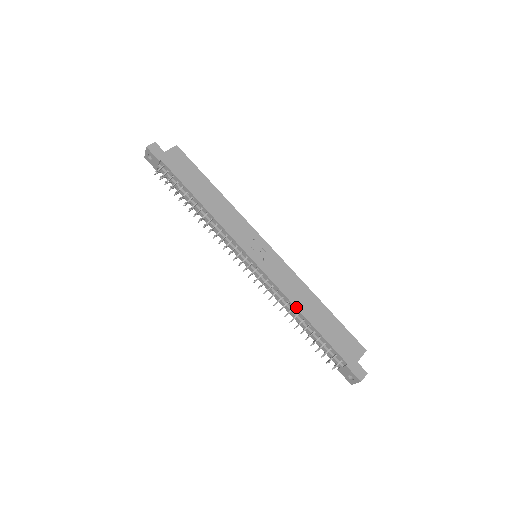
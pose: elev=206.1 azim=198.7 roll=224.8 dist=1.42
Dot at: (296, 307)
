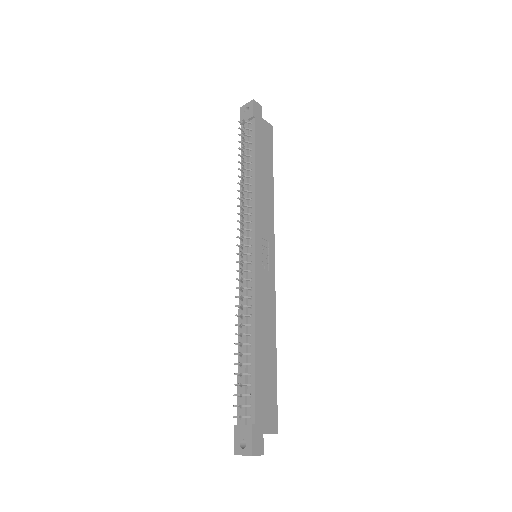
Dot at: (255, 325)
